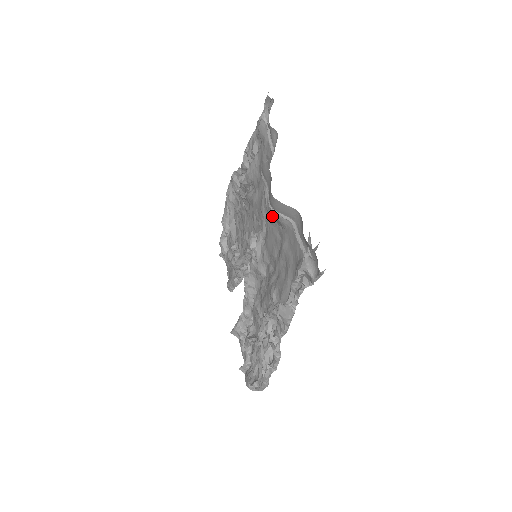
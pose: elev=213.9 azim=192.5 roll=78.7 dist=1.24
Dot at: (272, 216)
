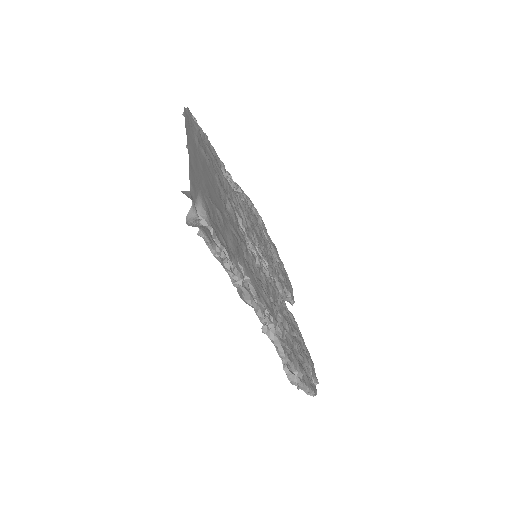
Dot at: occluded
